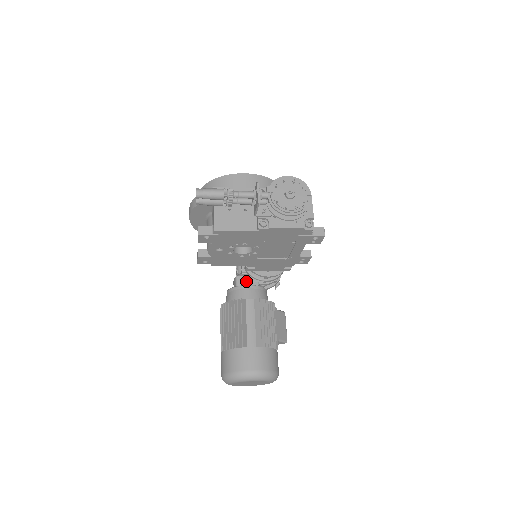
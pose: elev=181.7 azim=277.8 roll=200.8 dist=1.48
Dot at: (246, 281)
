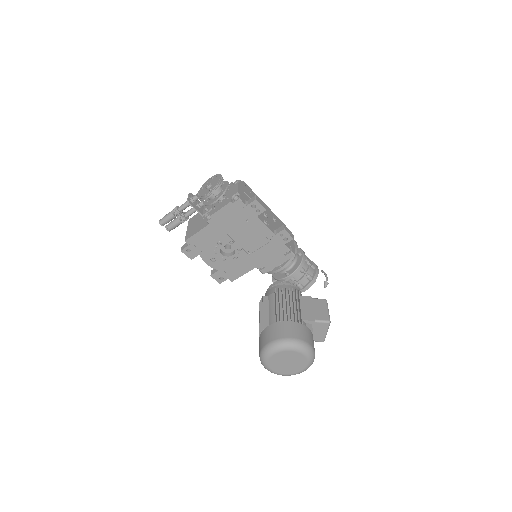
Dot at: occluded
